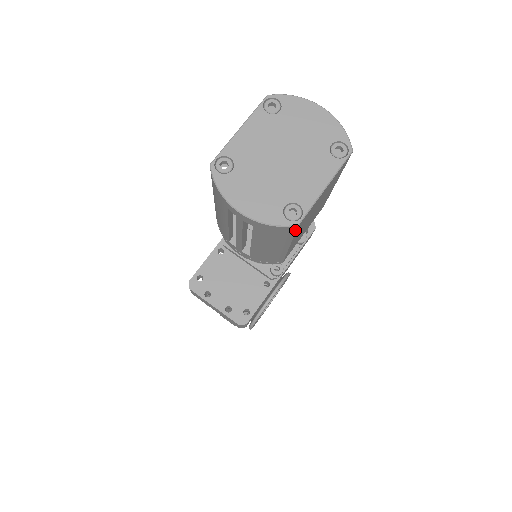
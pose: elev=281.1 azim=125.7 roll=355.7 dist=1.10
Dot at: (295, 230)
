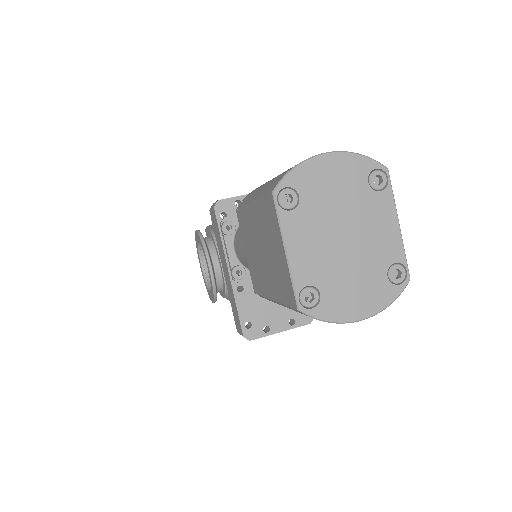
Dot at: occluded
